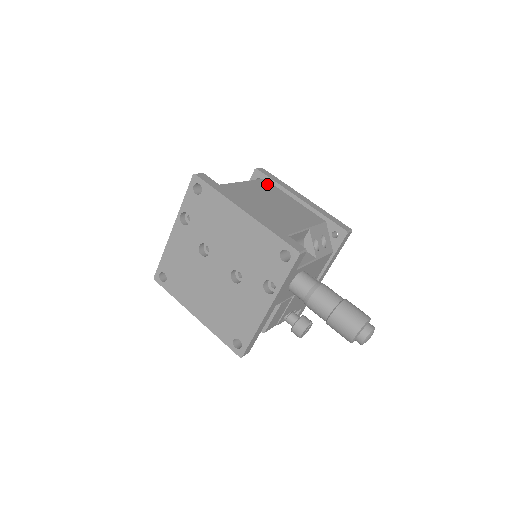
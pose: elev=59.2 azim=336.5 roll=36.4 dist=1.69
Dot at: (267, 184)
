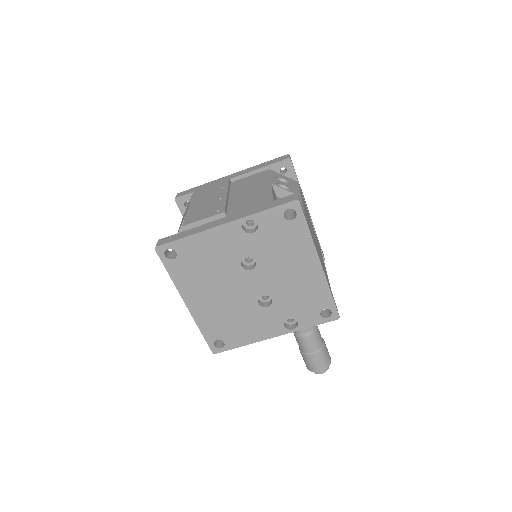
Dot at: occluded
